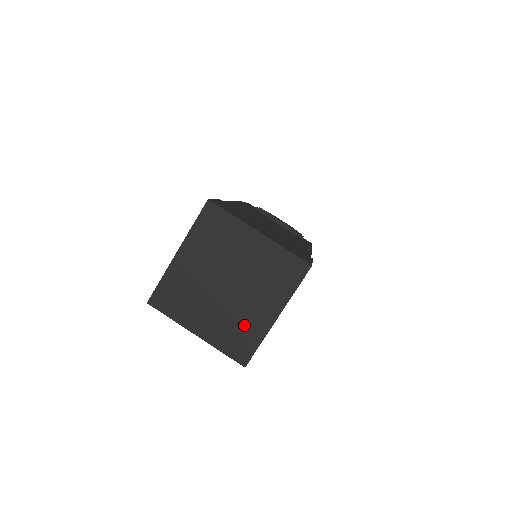
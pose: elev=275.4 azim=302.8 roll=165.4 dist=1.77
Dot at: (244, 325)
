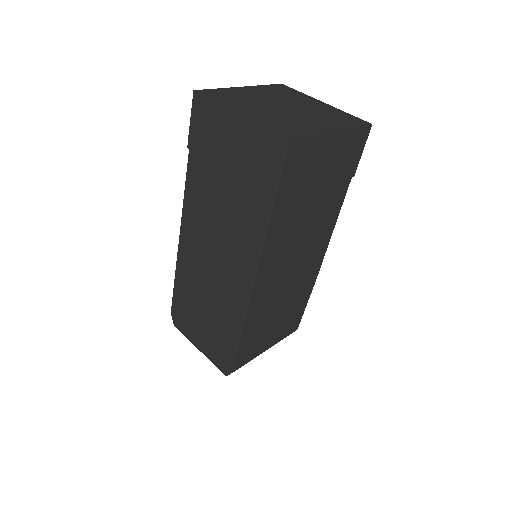
Dot at: (297, 125)
